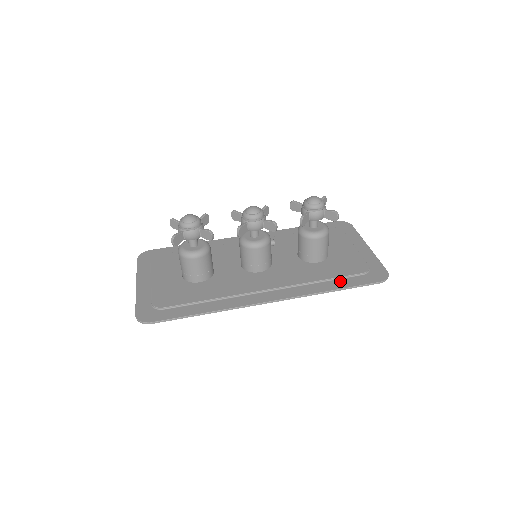
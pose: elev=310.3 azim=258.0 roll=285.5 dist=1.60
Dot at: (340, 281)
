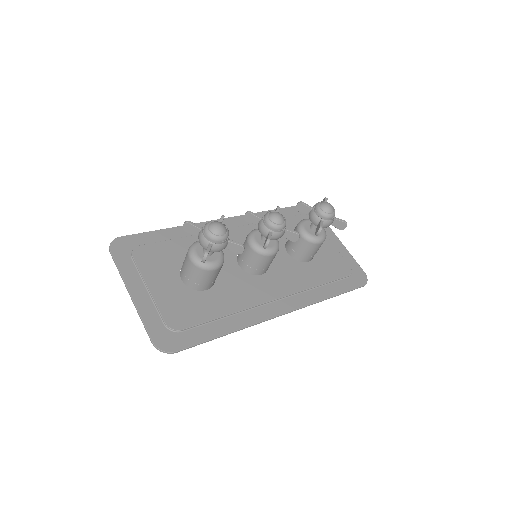
Dot at: (334, 285)
